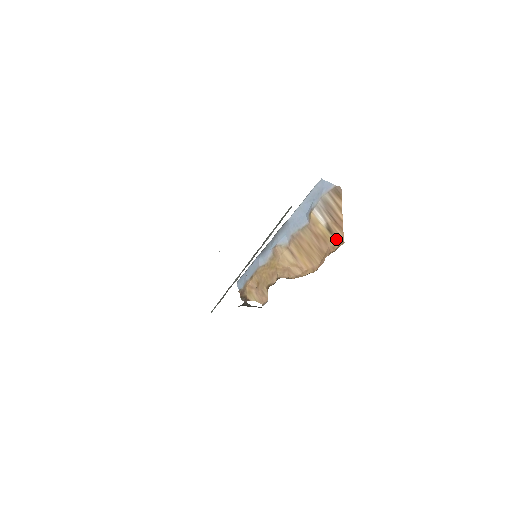
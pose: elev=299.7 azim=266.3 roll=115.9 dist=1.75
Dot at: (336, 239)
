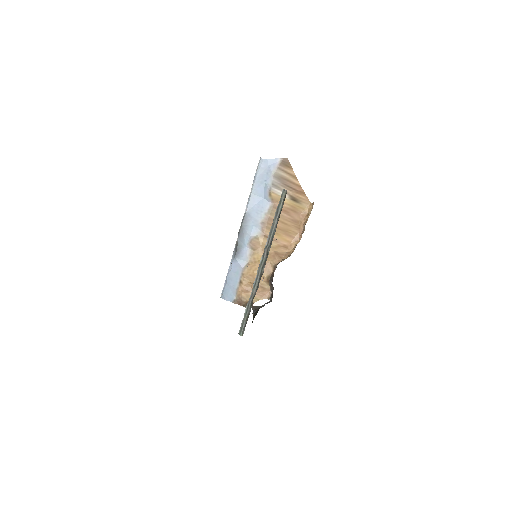
Dot at: (303, 204)
